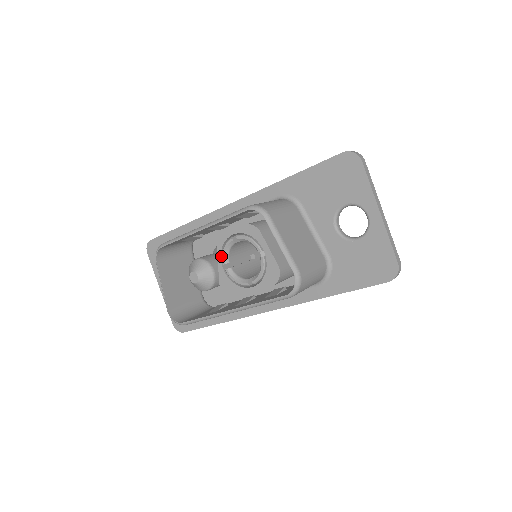
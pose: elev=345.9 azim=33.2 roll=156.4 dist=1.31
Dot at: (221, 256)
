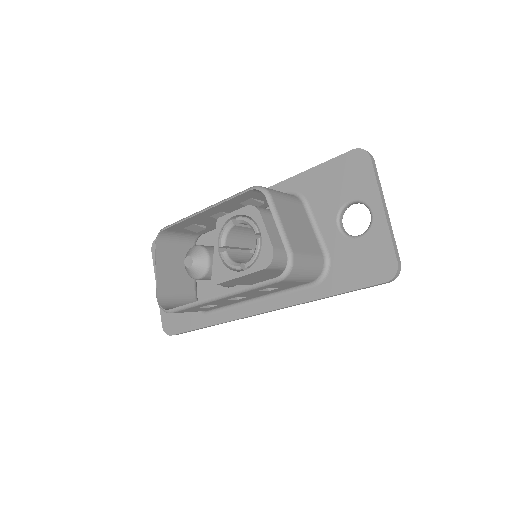
Dot at: (218, 239)
